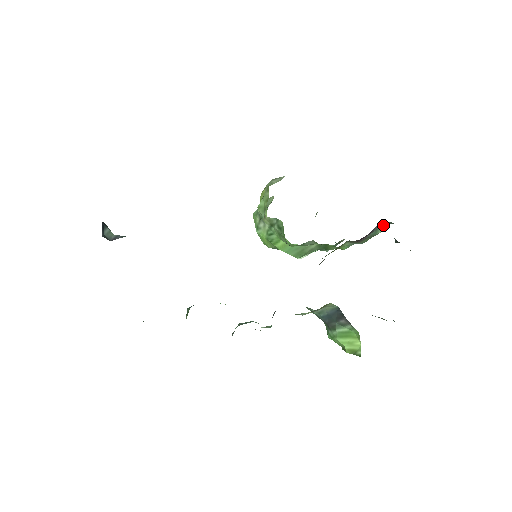
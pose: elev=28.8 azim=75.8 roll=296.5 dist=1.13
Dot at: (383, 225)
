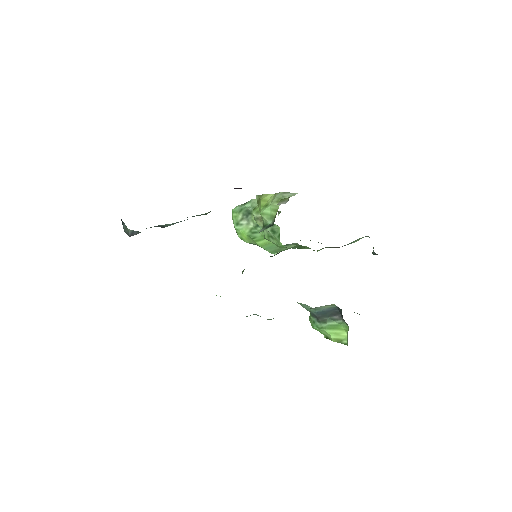
Dot at: occluded
